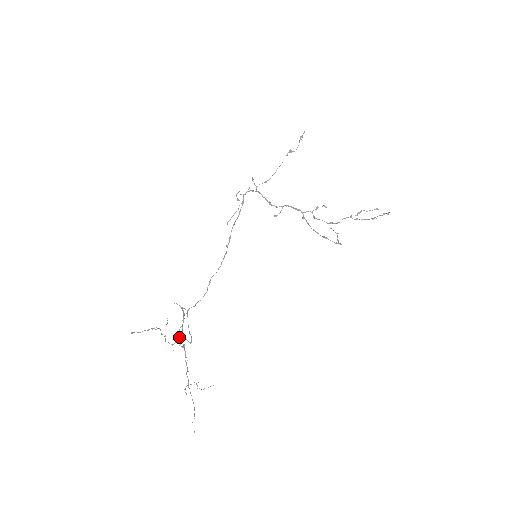
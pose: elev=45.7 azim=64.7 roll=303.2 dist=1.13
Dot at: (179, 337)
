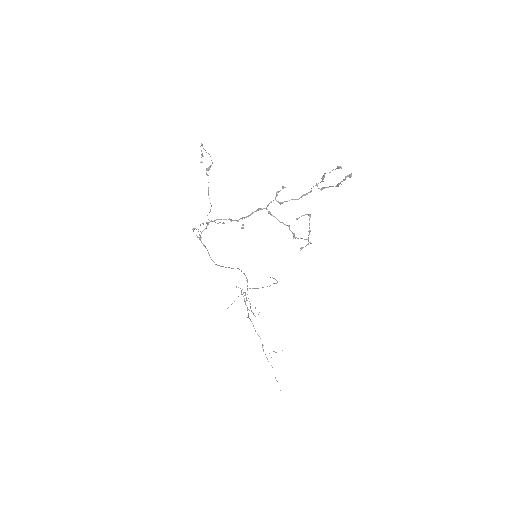
Dot at: (252, 312)
